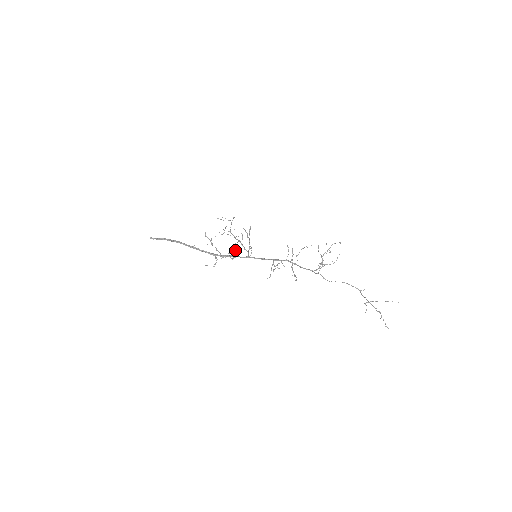
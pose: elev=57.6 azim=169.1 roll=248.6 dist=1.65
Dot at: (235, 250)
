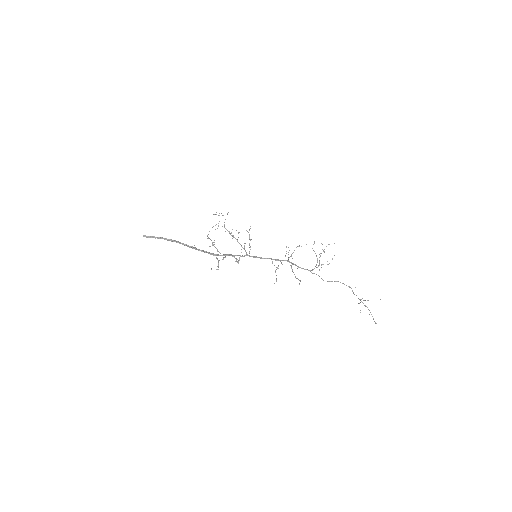
Dot at: occluded
